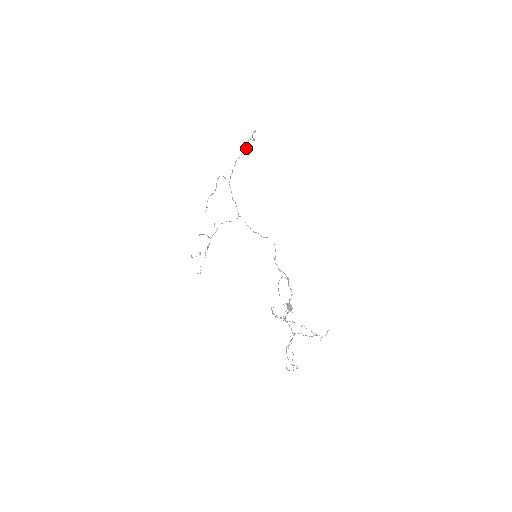
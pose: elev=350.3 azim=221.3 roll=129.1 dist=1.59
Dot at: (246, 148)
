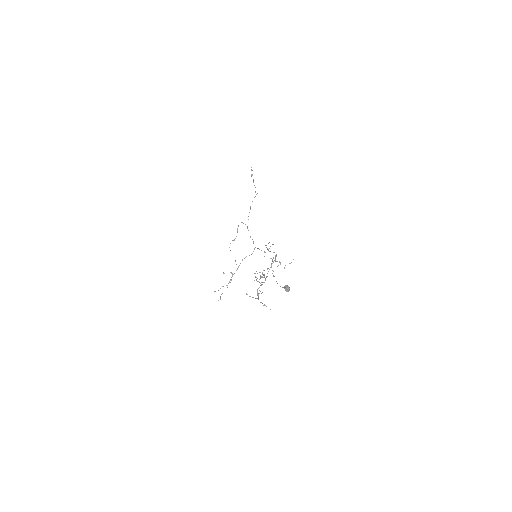
Dot at: occluded
